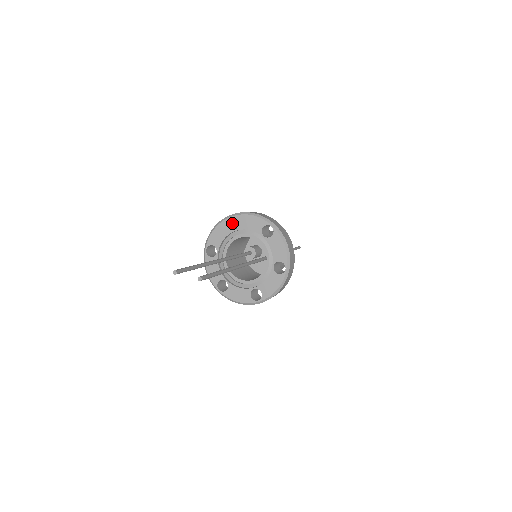
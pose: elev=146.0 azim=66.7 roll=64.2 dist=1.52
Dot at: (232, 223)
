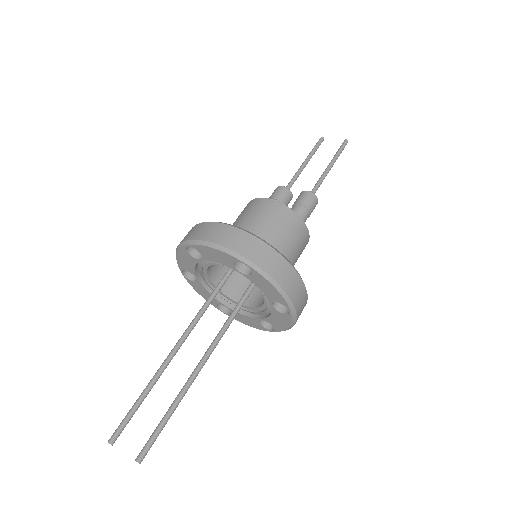
Dot at: occluded
